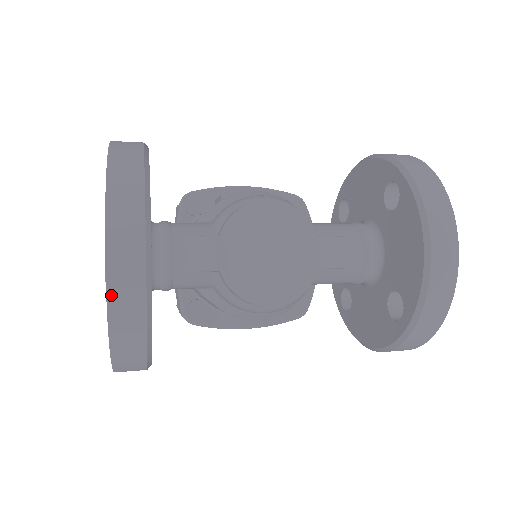
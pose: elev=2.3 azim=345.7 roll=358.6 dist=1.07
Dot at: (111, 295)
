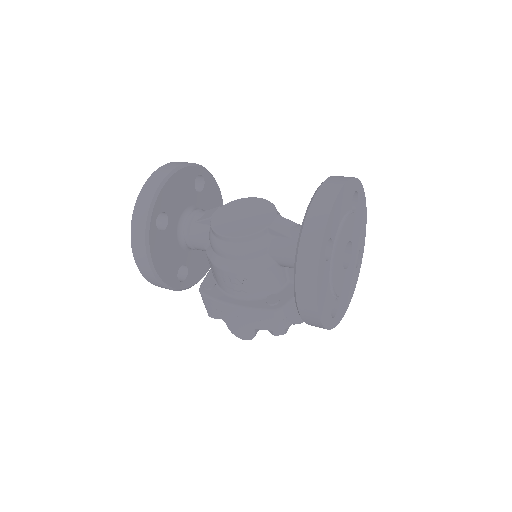
Dot at: (146, 185)
